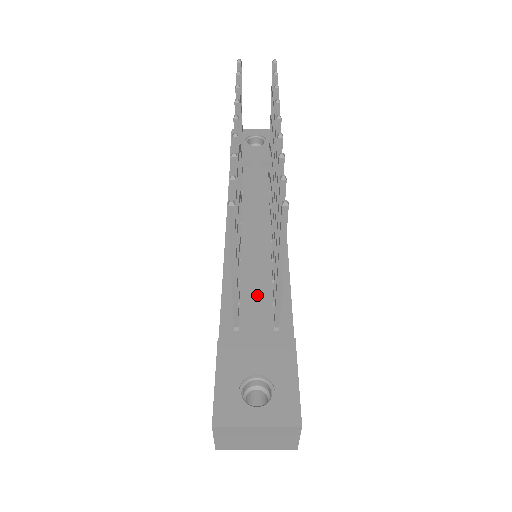
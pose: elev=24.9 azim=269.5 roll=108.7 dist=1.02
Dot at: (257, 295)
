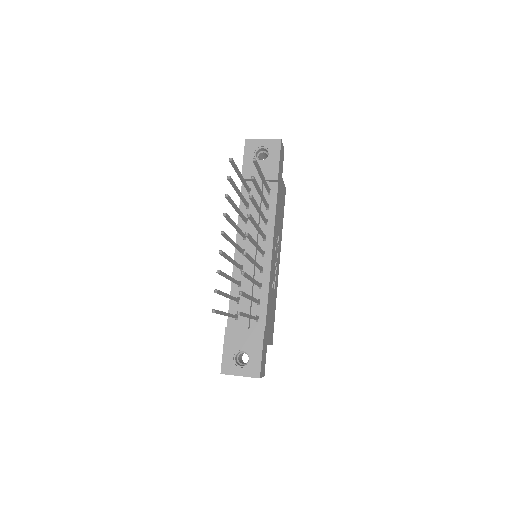
Dot at: (248, 301)
